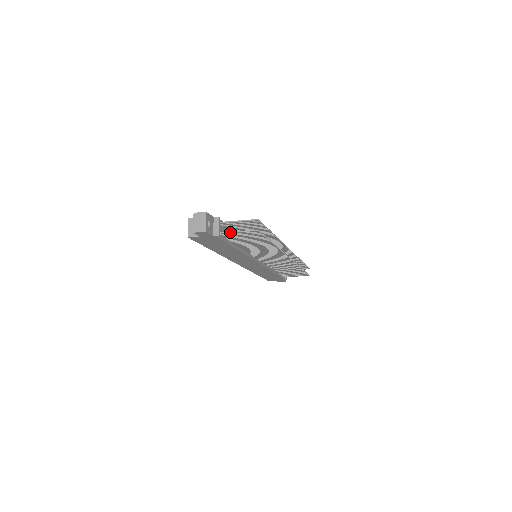
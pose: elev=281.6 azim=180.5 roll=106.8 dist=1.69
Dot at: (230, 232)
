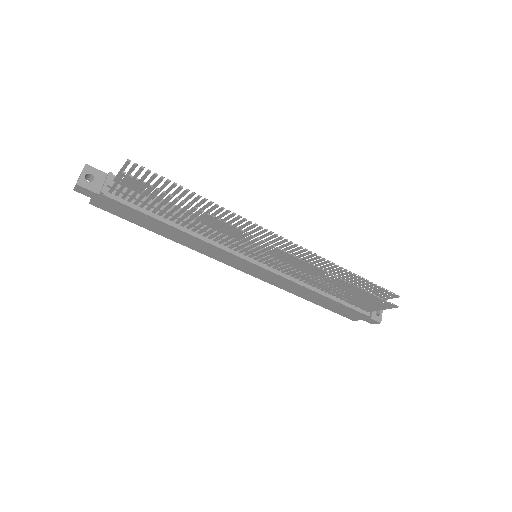
Dot at: (112, 186)
